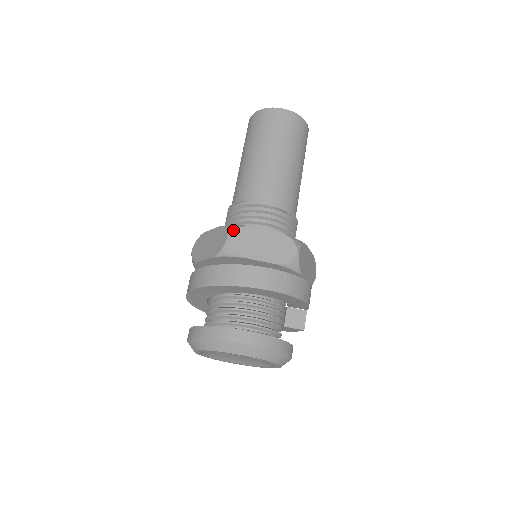
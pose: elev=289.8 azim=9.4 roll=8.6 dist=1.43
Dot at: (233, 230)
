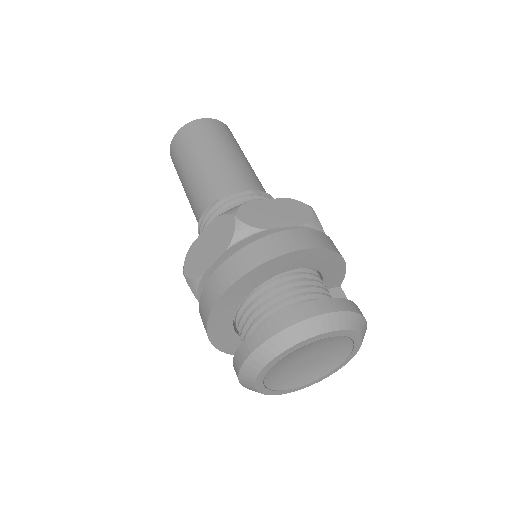
Dot at: (235, 209)
